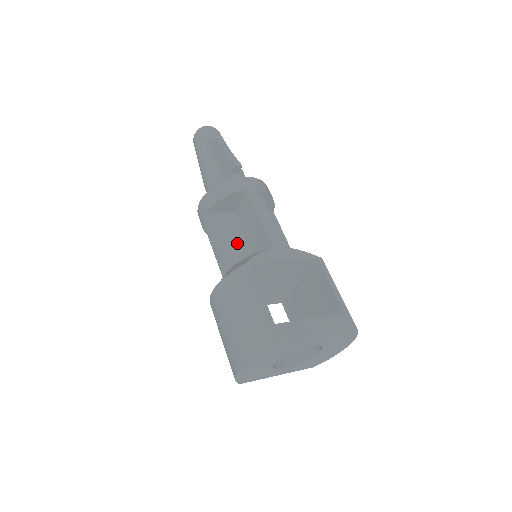
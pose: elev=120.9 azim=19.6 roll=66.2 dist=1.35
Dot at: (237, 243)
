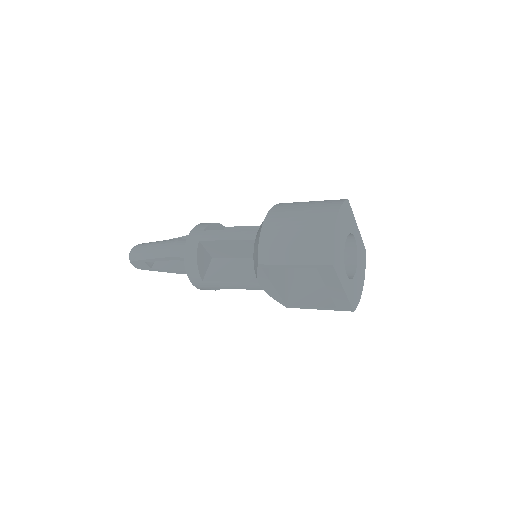
Dot at: occluded
